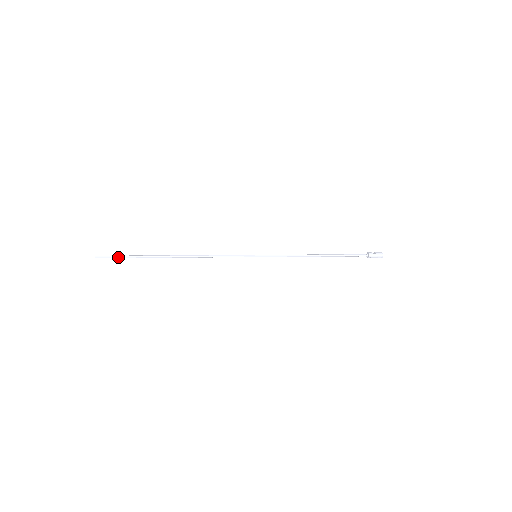
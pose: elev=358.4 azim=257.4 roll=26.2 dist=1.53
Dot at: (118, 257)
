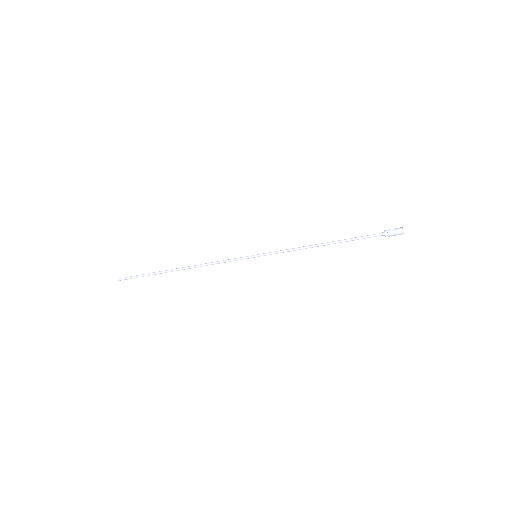
Dot at: (134, 277)
